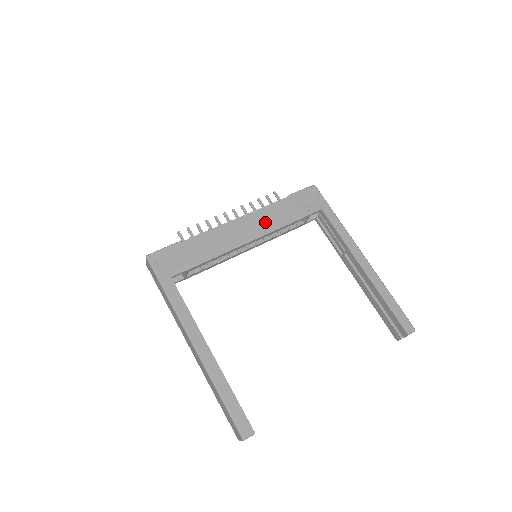
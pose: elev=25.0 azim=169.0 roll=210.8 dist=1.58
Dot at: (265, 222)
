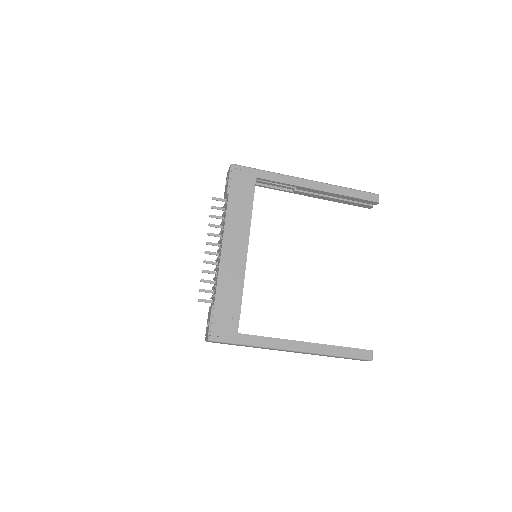
Dot at: (239, 230)
